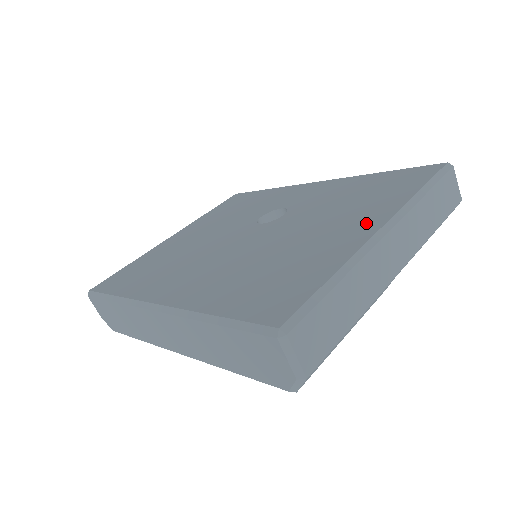
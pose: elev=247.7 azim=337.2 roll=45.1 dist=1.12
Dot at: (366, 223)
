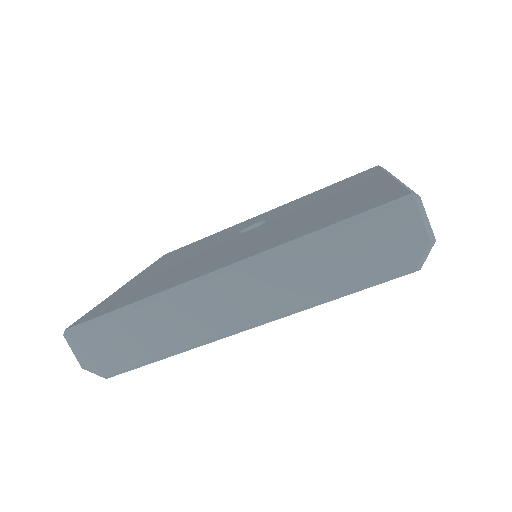
Dot at: (371, 181)
